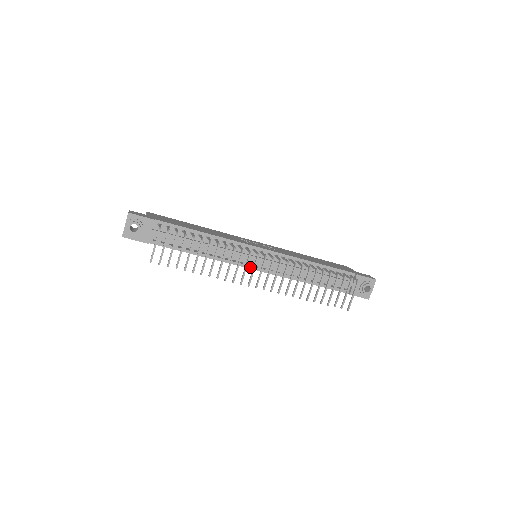
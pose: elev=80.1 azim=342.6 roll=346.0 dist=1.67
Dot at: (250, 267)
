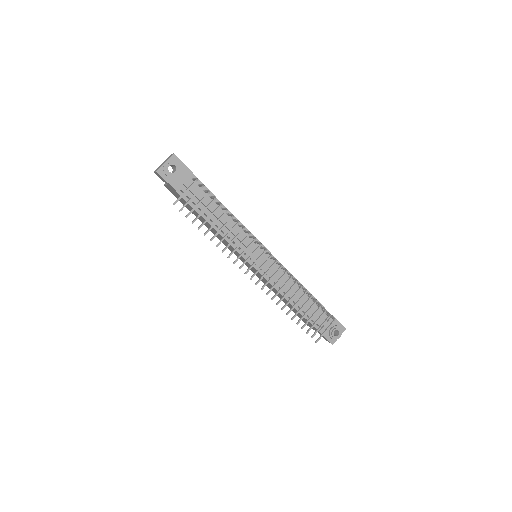
Dot at: (249, 261)
